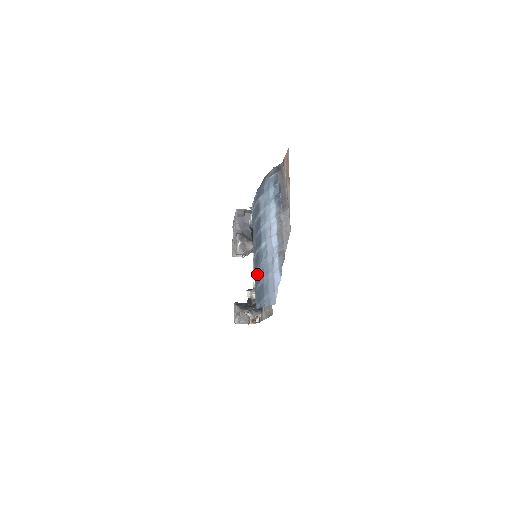
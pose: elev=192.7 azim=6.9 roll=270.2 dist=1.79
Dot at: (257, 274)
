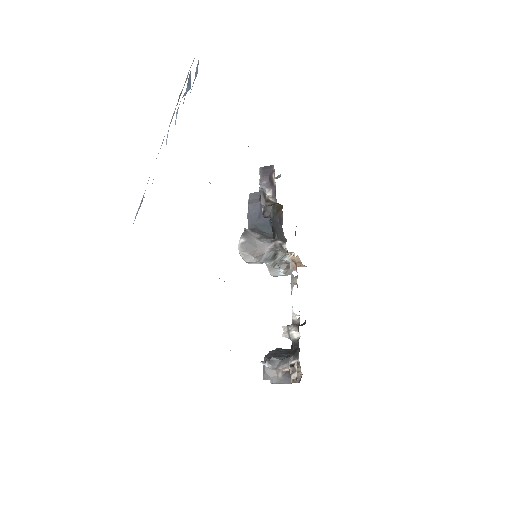
Dot at: occluded
